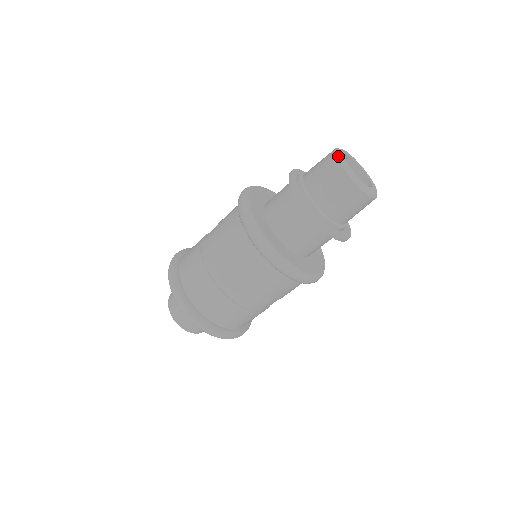
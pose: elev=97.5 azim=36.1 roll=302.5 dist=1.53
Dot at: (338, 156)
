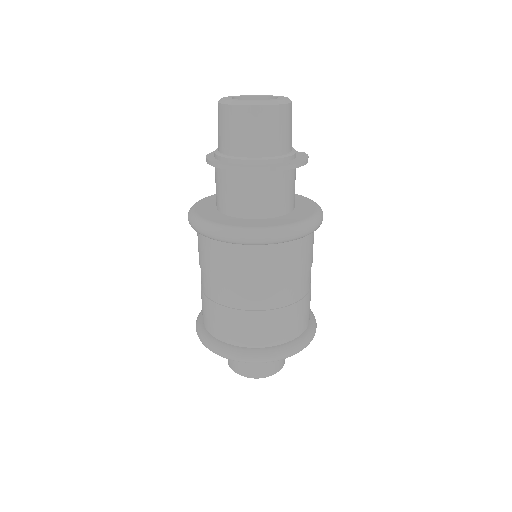
Dot at: (221, 101)
